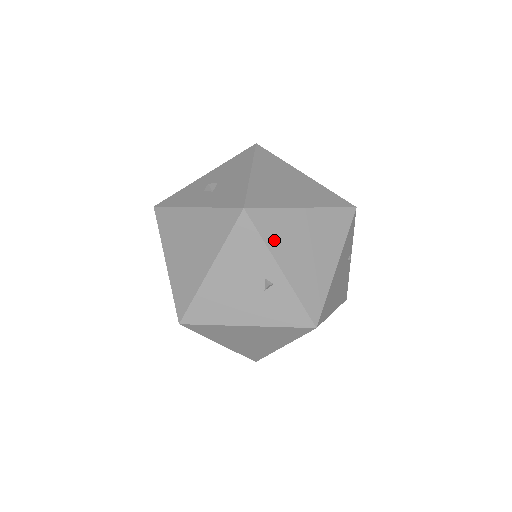
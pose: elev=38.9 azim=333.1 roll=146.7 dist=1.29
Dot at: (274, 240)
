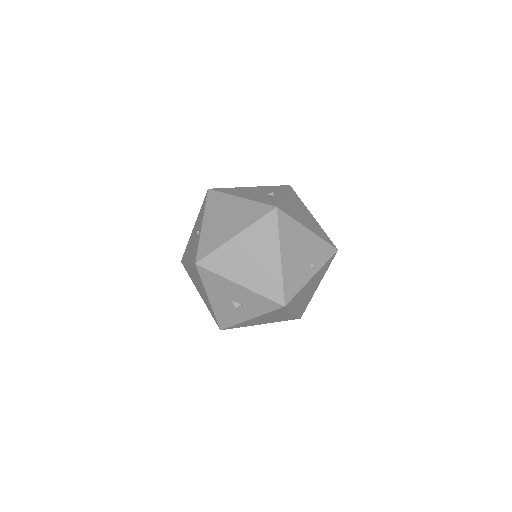
Dot at: (291, 195)
